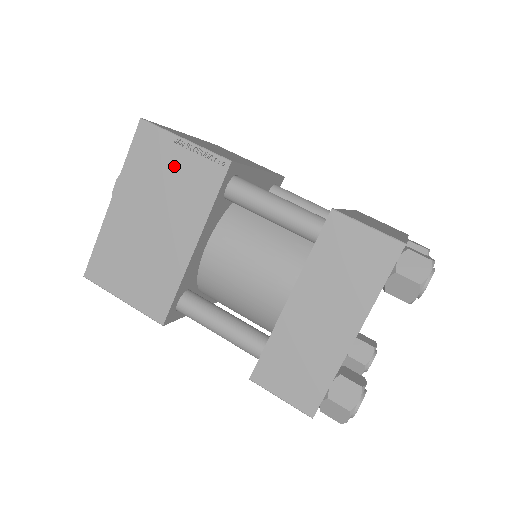
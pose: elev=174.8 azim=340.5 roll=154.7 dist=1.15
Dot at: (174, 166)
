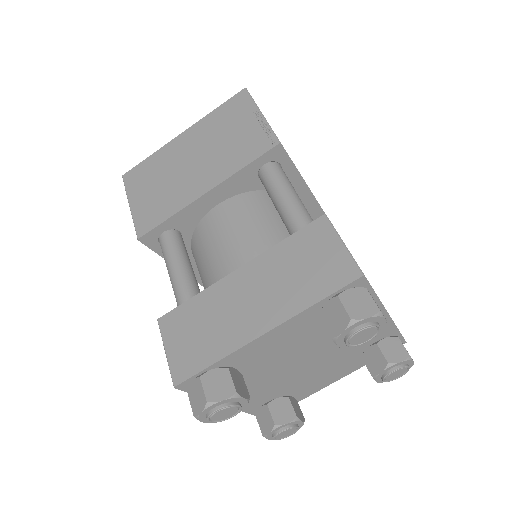
Dot at: (240, 128)
